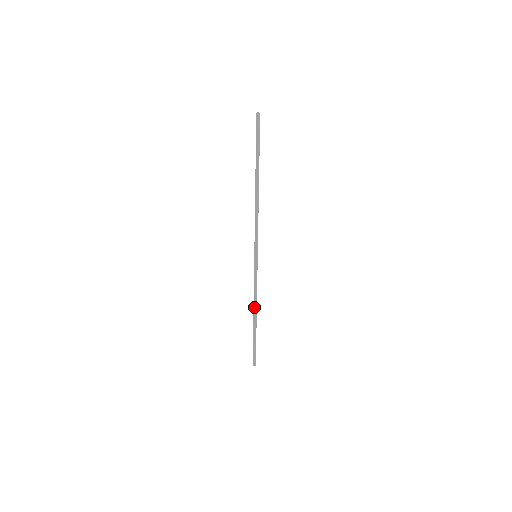
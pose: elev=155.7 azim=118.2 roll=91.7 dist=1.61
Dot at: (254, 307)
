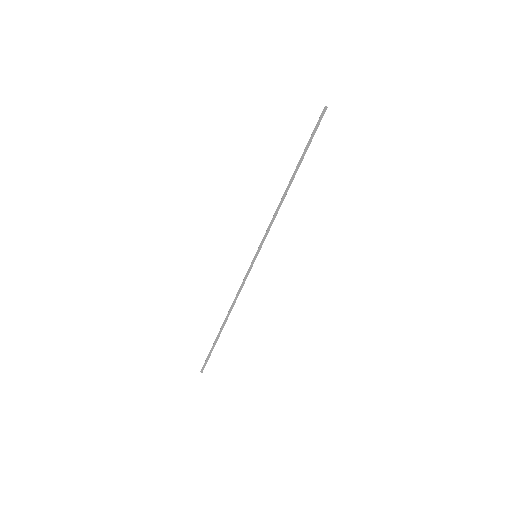
Dot at: (231, 310)
